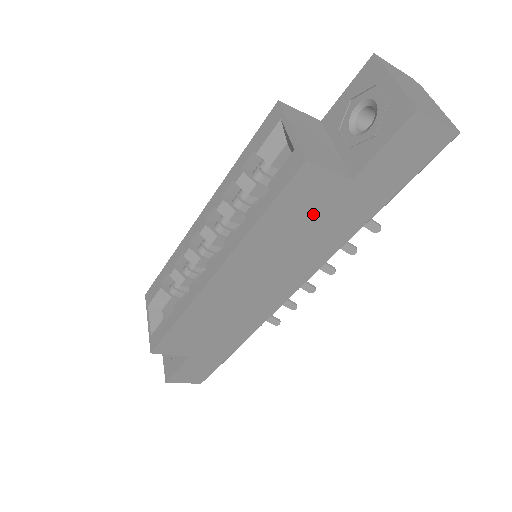
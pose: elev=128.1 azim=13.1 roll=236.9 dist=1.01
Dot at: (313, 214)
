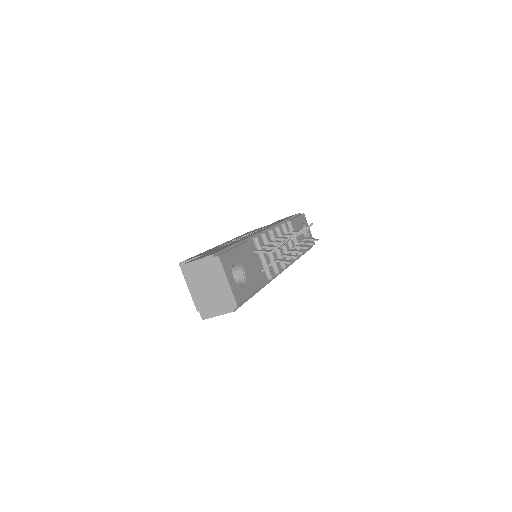
Dot at: occluded
